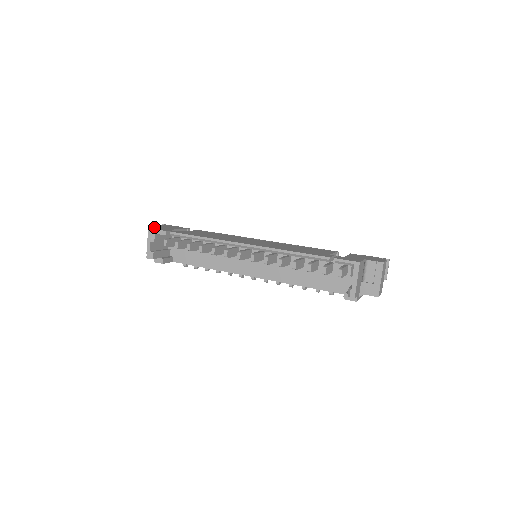
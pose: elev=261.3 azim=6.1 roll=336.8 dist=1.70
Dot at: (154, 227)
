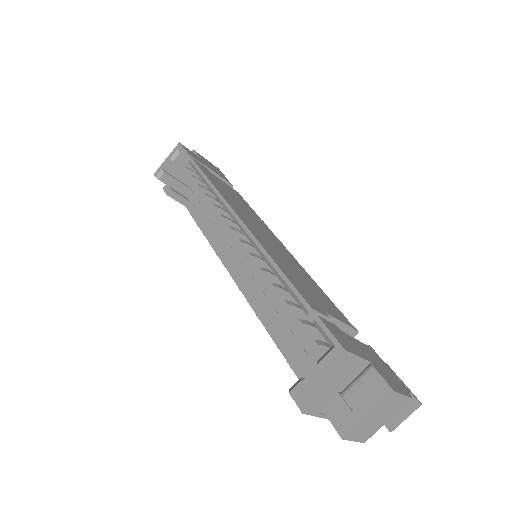
Dot at: occluded
